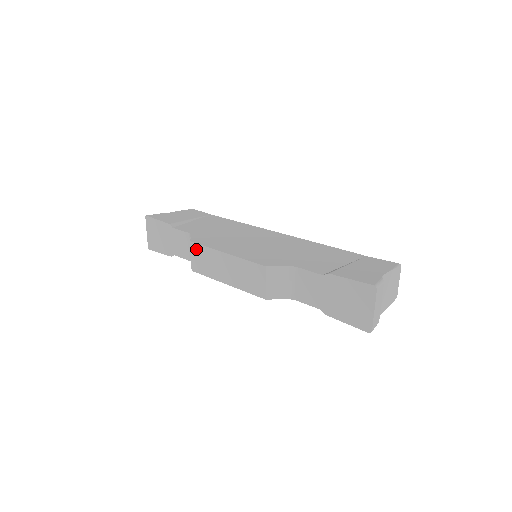
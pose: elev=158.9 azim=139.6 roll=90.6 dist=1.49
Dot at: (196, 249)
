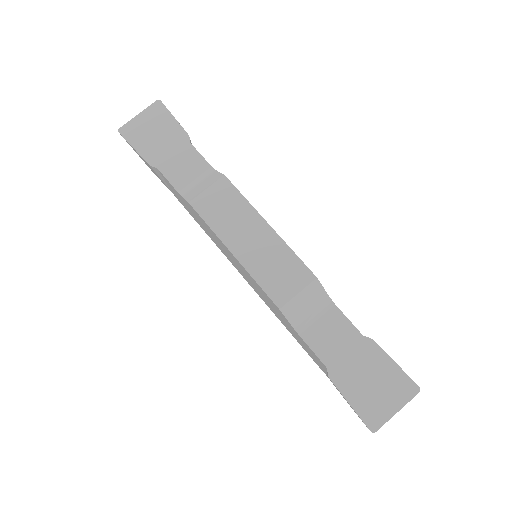
Dot at: (225, 188)
